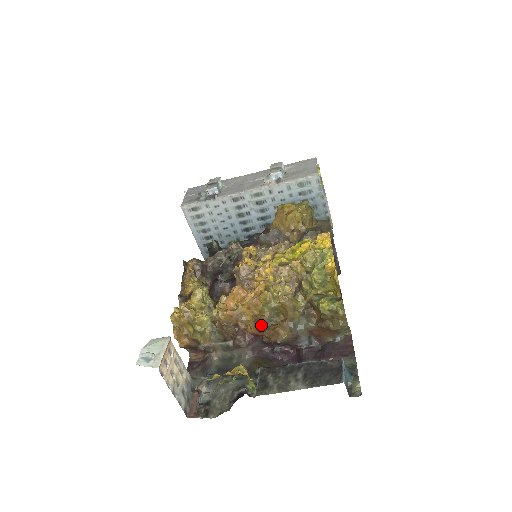
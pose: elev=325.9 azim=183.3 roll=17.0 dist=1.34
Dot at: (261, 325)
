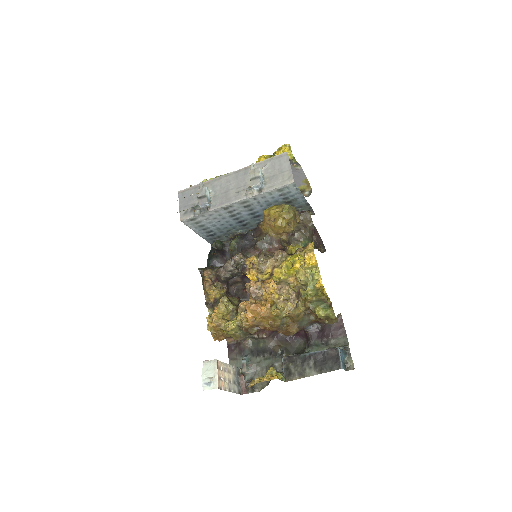
Dot at: (276, 328)
